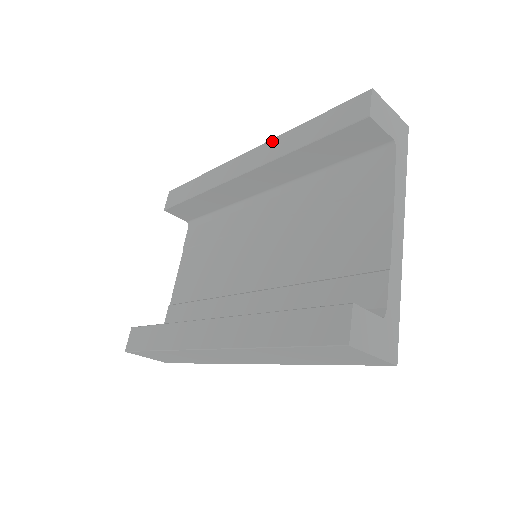
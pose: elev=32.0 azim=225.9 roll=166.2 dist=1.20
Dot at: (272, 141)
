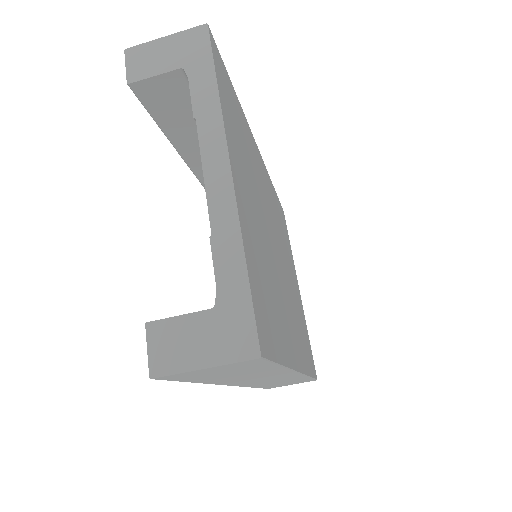
Dot at: occluded
